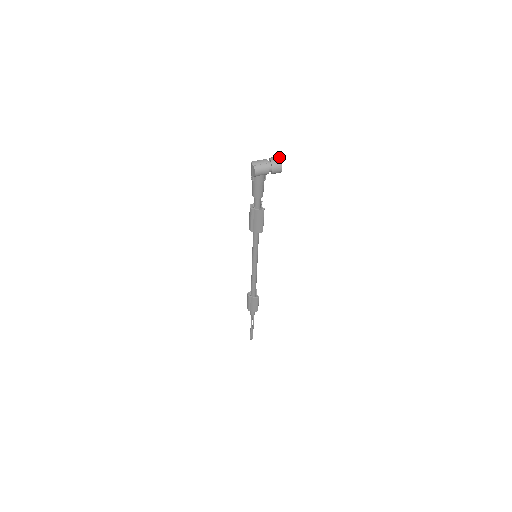
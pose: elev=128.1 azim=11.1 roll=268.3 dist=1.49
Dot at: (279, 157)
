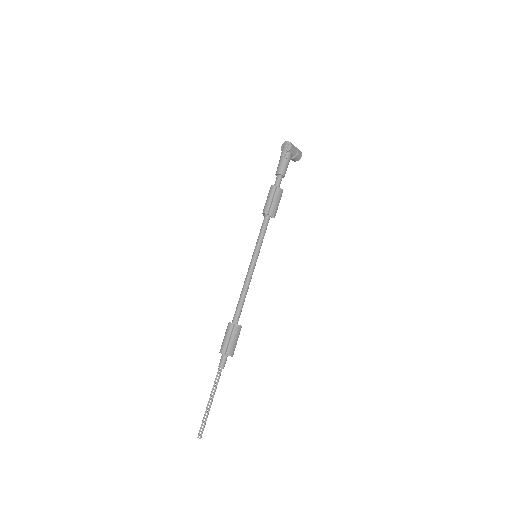
Dot at: occluded
